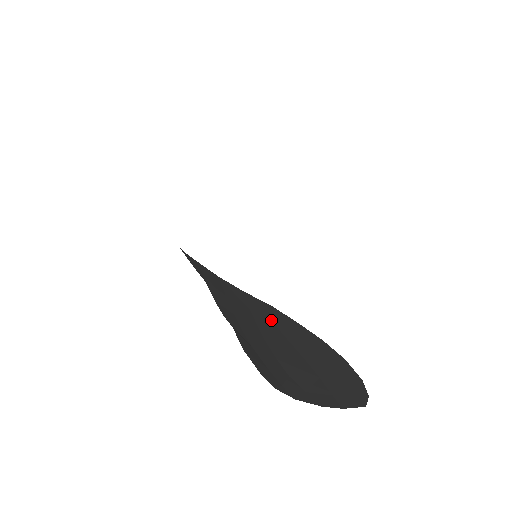
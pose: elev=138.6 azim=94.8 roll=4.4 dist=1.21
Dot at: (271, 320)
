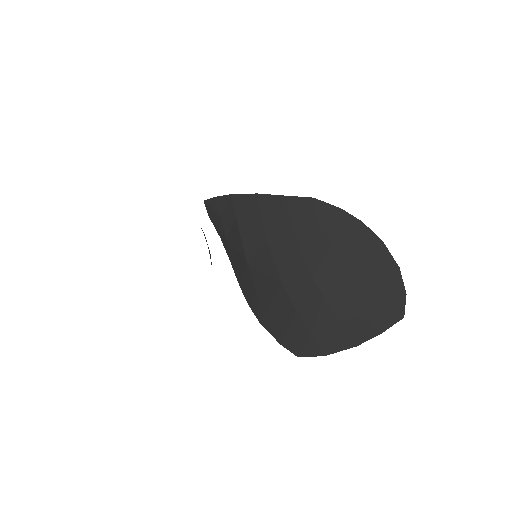
Dot at: (311, 217)
